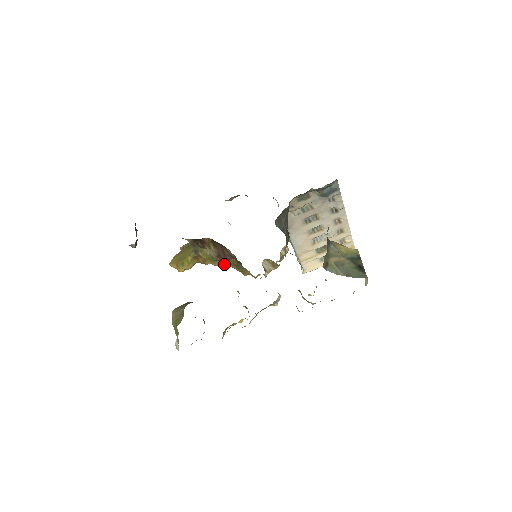
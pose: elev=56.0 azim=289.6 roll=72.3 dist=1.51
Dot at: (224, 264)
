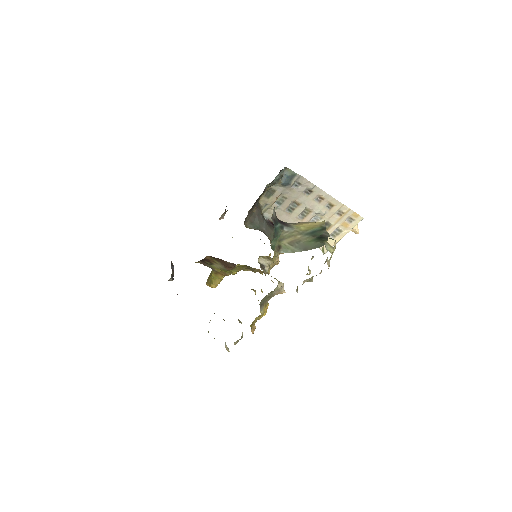
Dot at: (237, 271)
